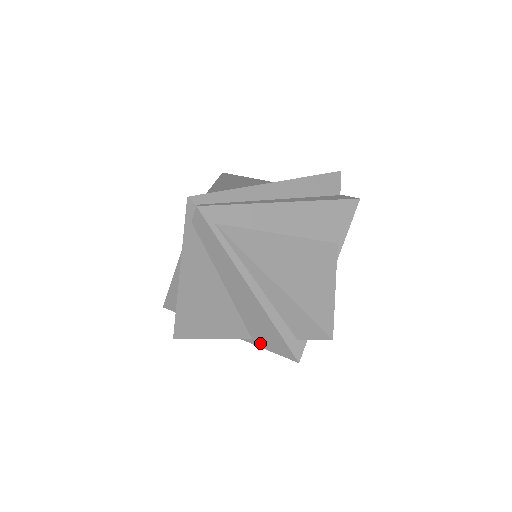
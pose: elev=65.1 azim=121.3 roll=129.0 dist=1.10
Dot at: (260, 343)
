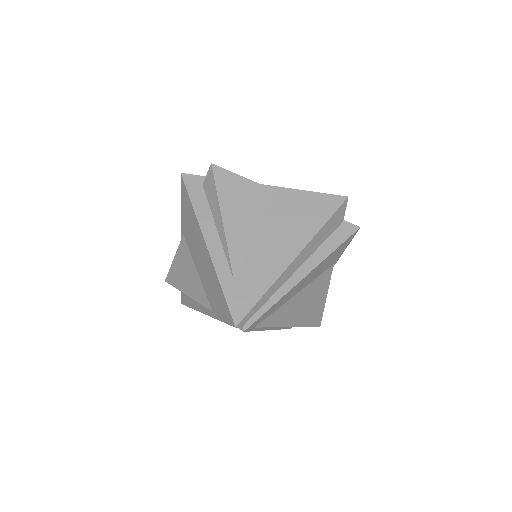
Dot at: occluded
